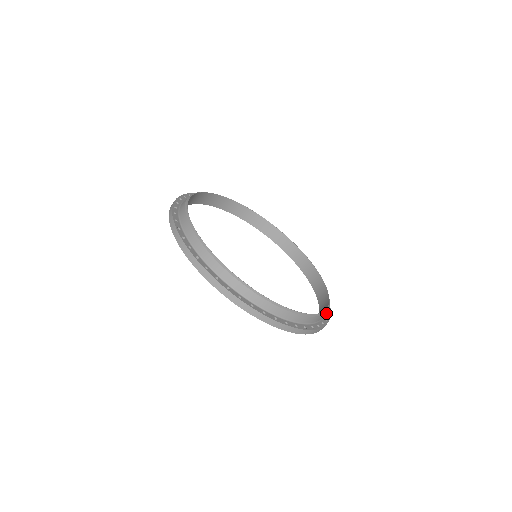
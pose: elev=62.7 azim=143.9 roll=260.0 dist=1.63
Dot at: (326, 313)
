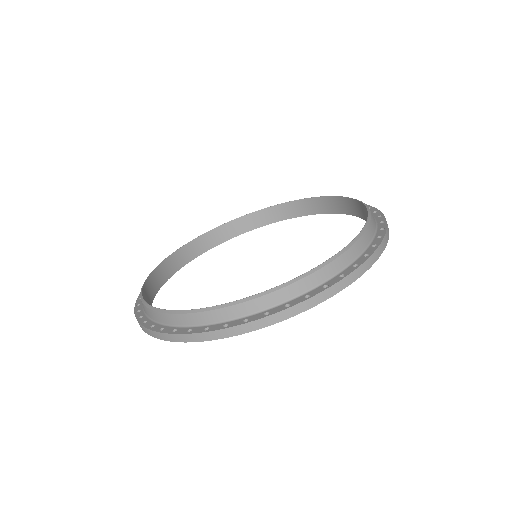
Dot at: occluded
